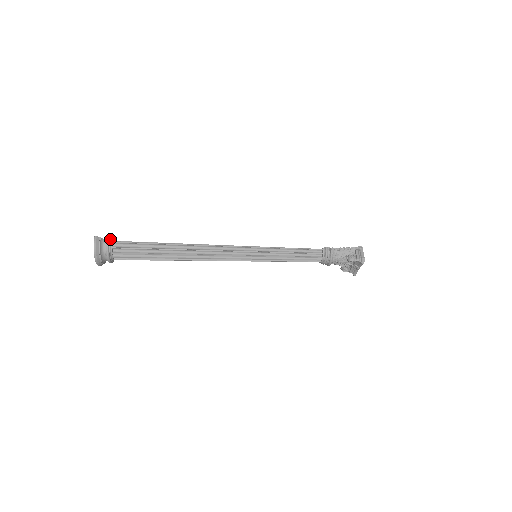
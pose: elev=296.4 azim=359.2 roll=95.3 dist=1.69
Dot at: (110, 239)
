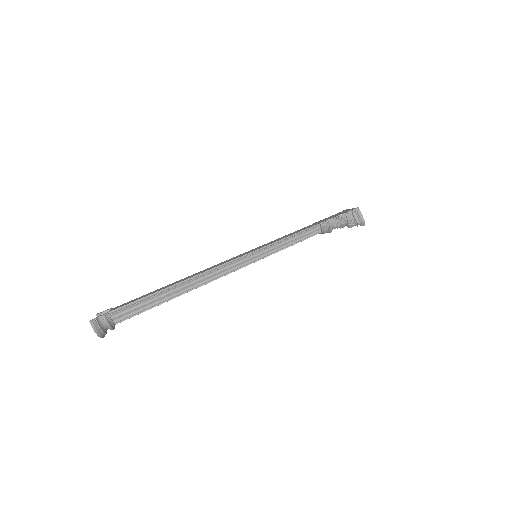
Dot at: (105, 314)
